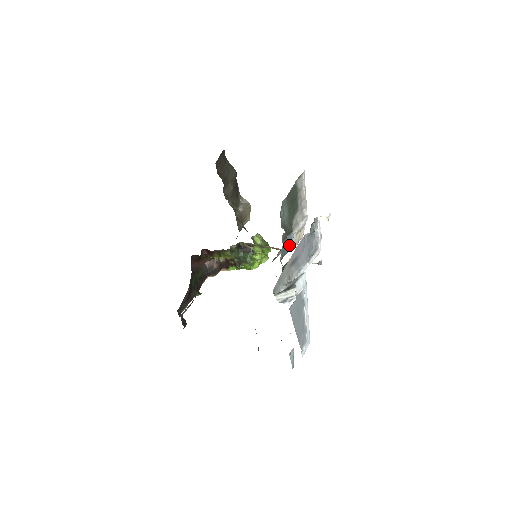
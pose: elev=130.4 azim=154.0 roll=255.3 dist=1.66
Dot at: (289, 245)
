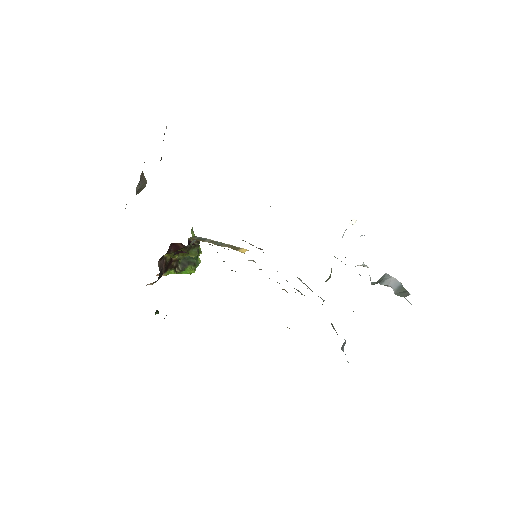
Dot at: occluded
